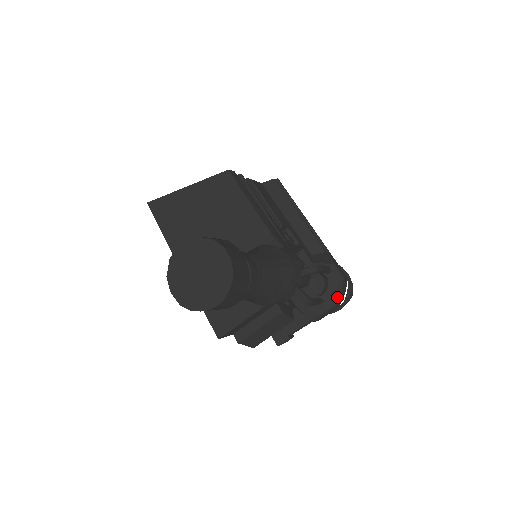
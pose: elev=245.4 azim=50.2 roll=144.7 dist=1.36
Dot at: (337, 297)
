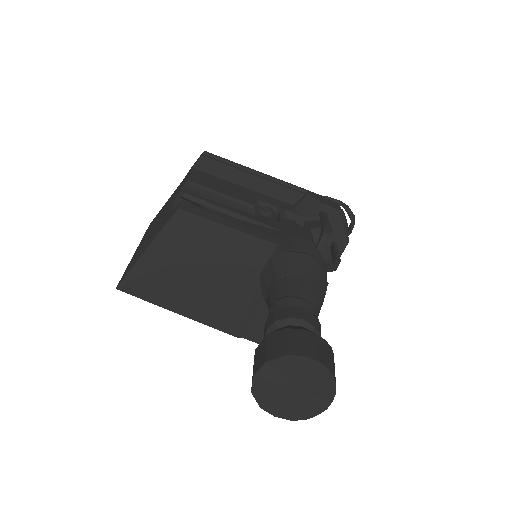
Dot at: (346, 231)
